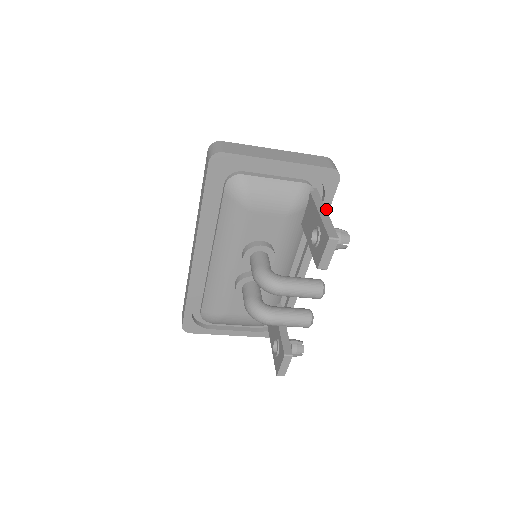
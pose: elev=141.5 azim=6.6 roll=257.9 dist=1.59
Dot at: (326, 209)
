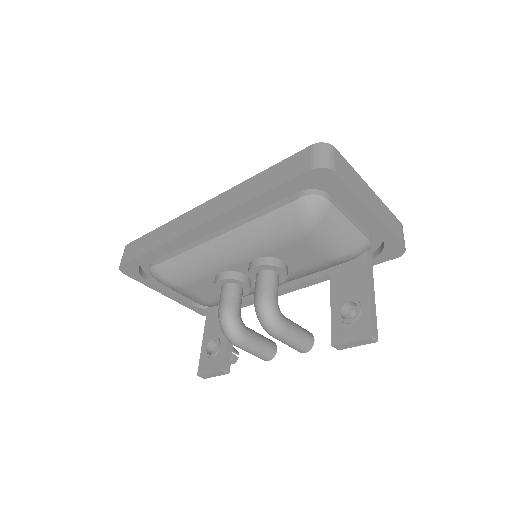
Dot at: occluded
